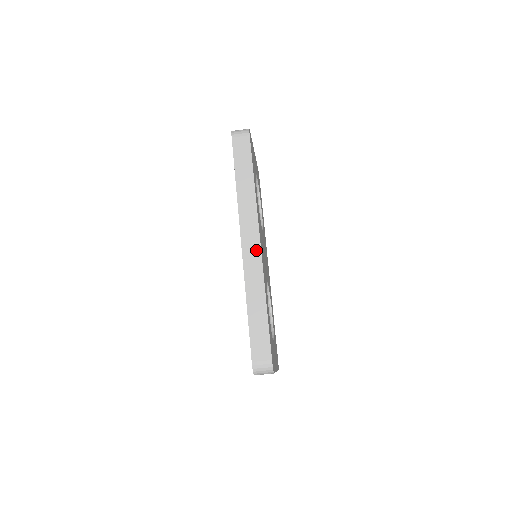
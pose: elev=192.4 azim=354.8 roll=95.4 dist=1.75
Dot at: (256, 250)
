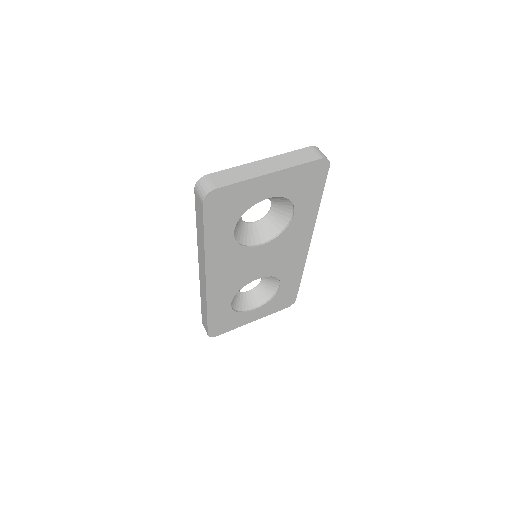
Dot at: (204, 283)
